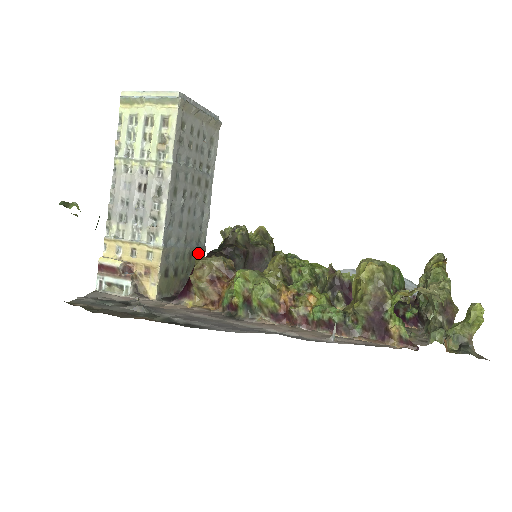
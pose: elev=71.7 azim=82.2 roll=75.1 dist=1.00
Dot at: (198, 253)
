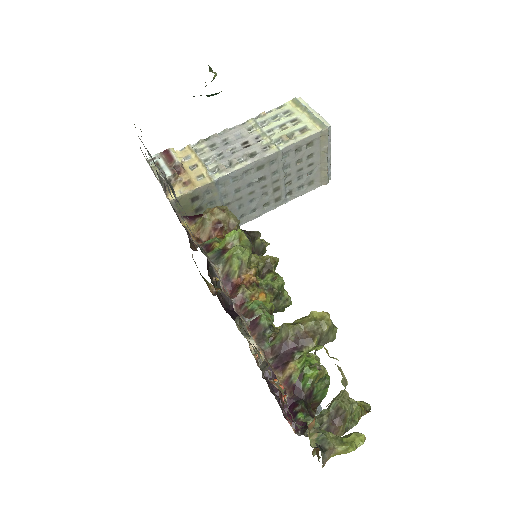
Dot at: occluded
